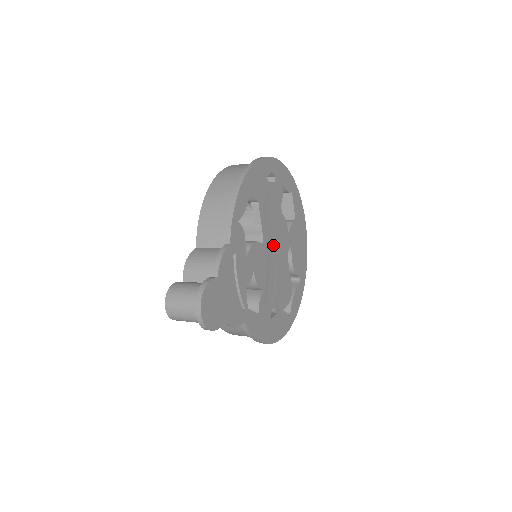
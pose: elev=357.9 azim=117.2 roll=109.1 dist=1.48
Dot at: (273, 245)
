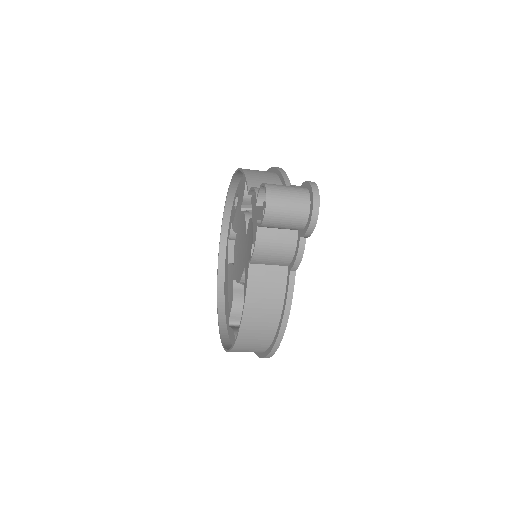
Dot at: occluded
